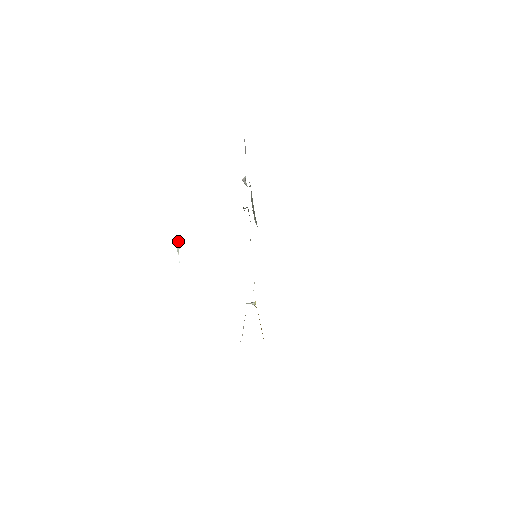
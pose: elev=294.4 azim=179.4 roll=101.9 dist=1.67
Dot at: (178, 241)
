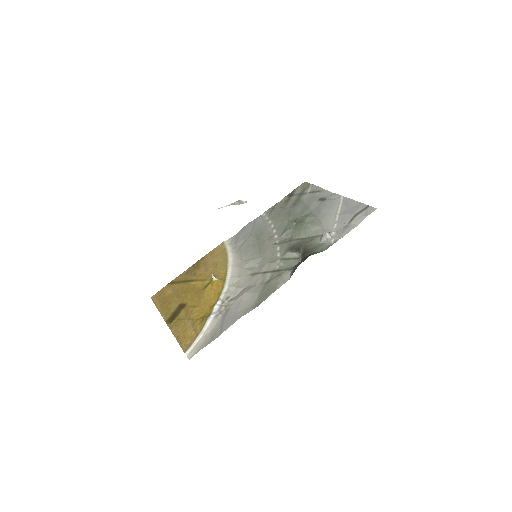
Dot at: (244, 201)
